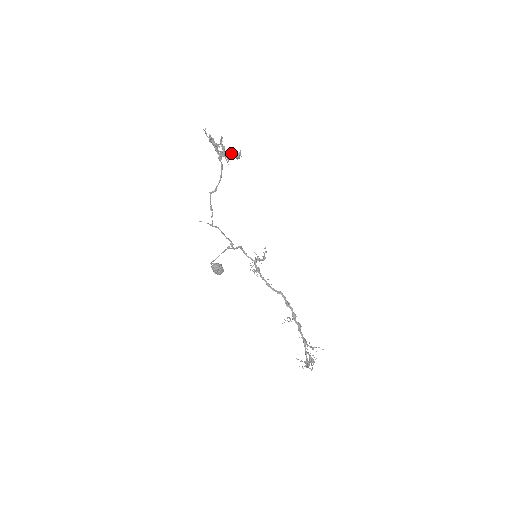
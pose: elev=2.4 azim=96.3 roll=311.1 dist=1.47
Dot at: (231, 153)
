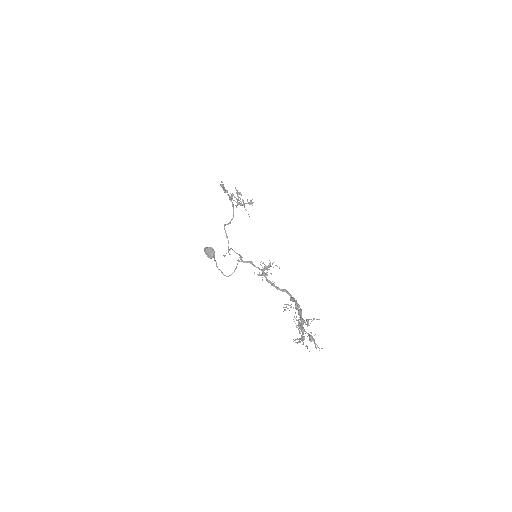
Dot at: (237, 192)
